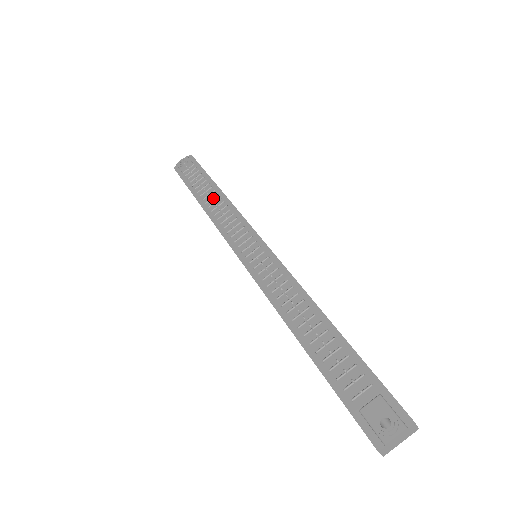
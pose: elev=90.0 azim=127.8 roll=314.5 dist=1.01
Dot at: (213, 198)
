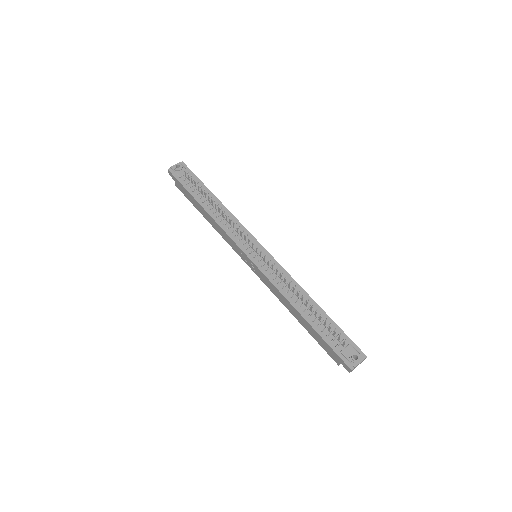
Dot at: (215, 206)
